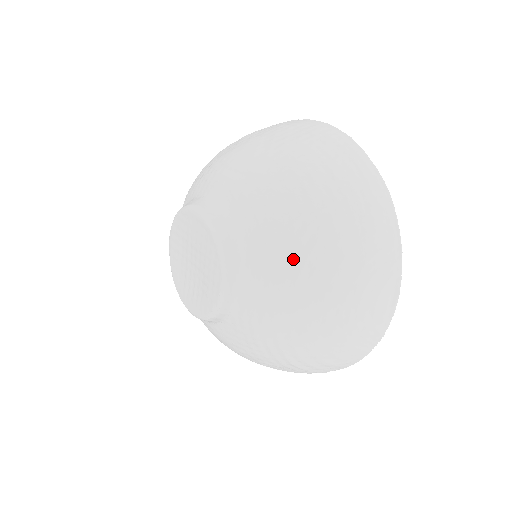
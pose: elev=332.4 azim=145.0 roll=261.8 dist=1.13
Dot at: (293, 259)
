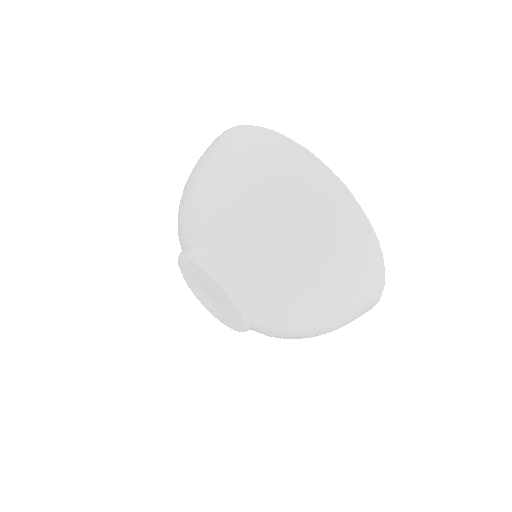
Dot at: (302, 316)
